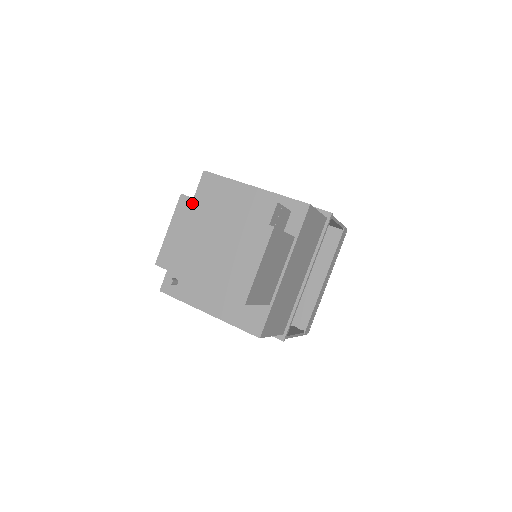
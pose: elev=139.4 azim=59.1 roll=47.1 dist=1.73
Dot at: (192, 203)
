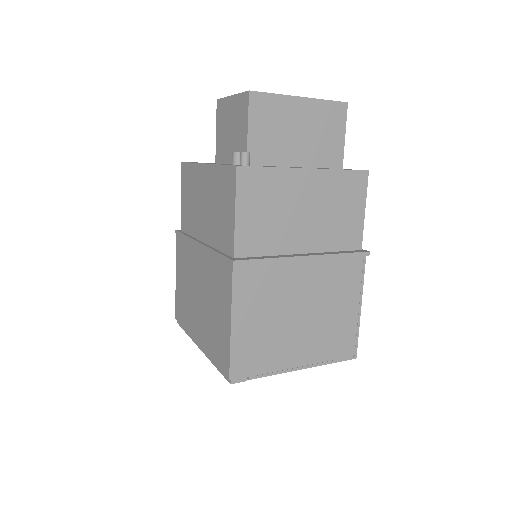
Dot at: occluded
